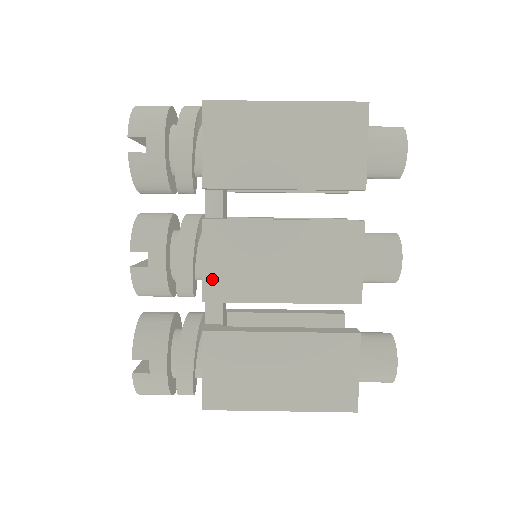
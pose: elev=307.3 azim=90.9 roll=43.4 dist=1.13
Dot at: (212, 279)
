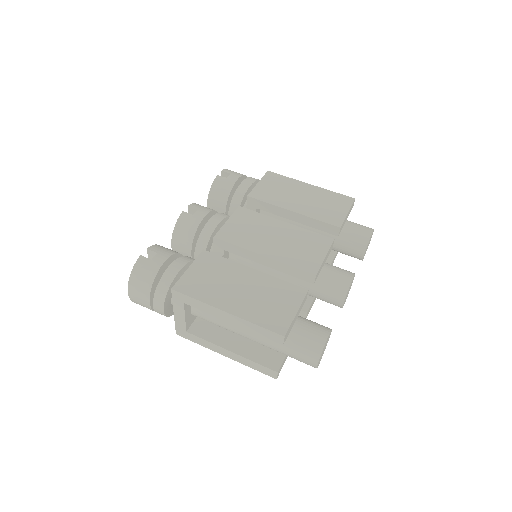
Dot at: (227, 230)
